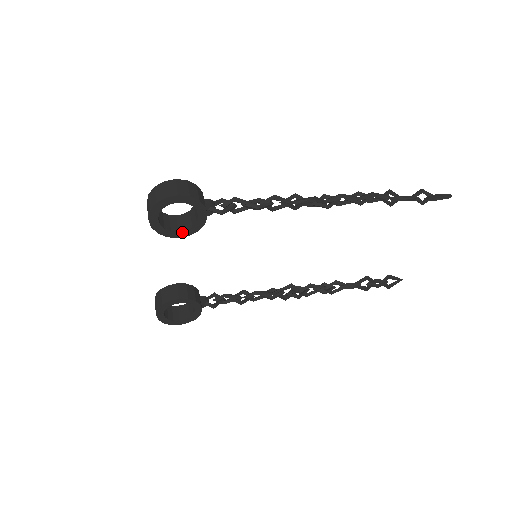
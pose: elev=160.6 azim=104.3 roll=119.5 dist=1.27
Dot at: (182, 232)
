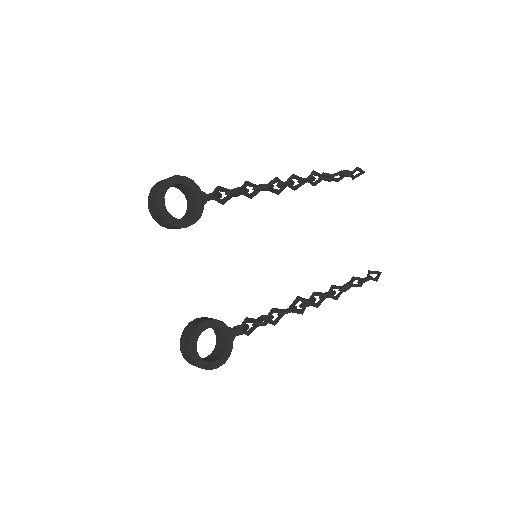
Dot at: (188, 220)
